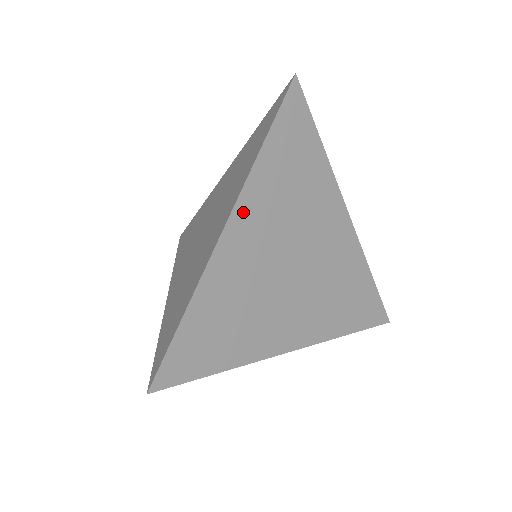
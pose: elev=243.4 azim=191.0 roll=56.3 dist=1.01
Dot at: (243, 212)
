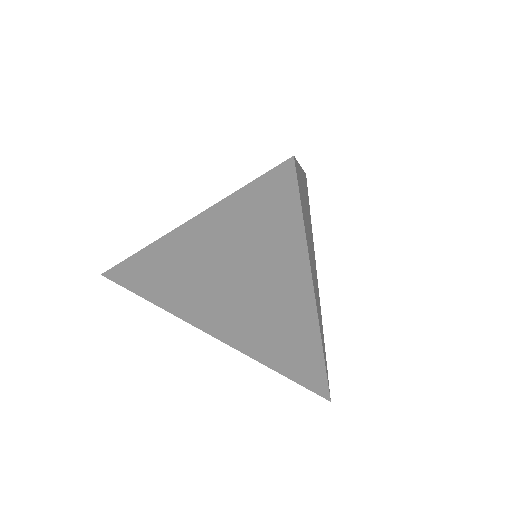
Dot at: (313, 283)
